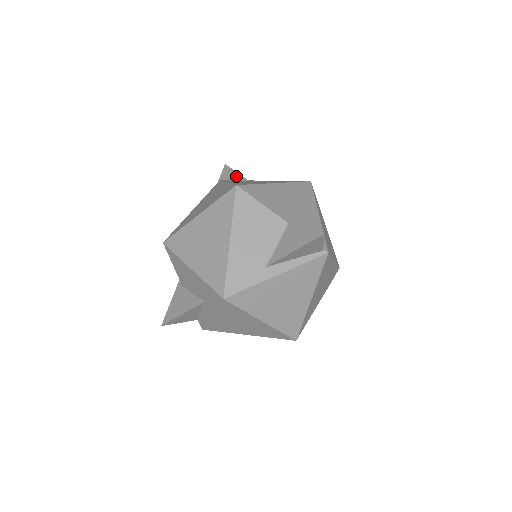
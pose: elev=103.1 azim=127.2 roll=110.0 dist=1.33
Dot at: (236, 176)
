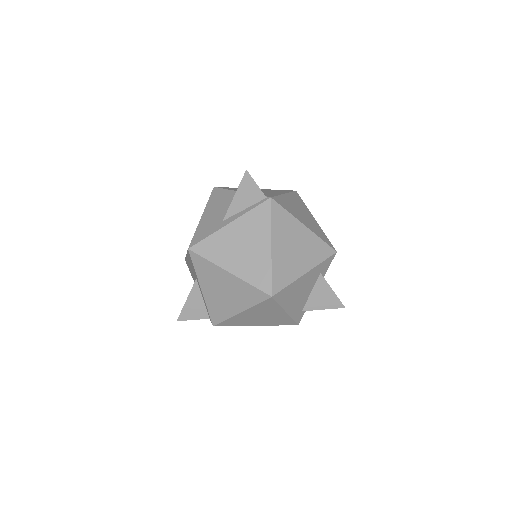
Dot at: occluded
